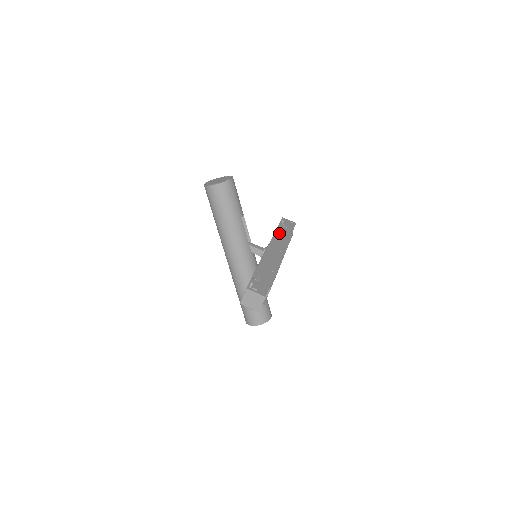
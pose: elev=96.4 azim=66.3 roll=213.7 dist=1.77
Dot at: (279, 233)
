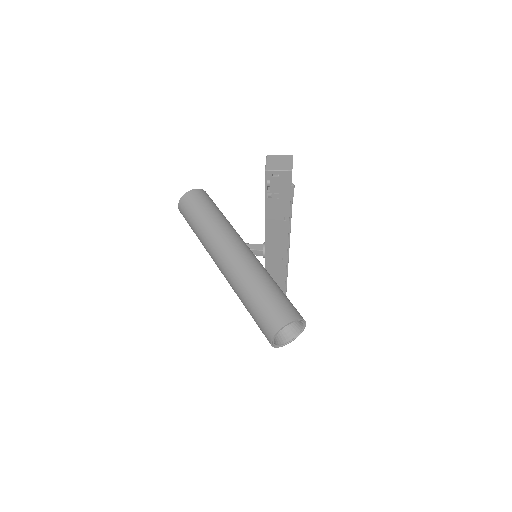
Dot at: occluded
